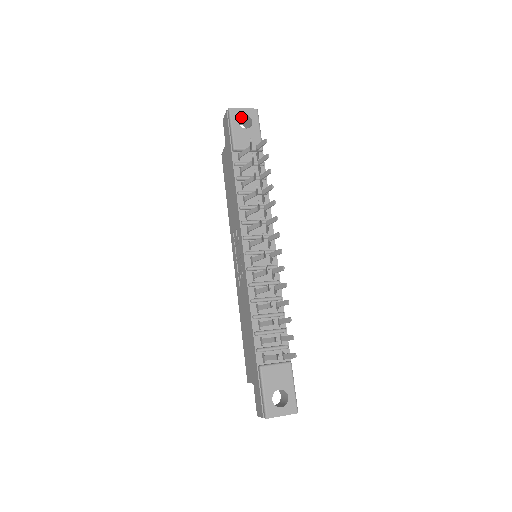
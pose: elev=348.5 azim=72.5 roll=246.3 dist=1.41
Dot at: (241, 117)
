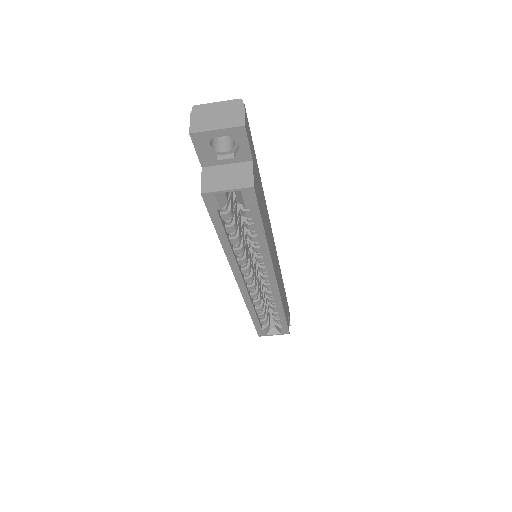
Dot at: occluded
